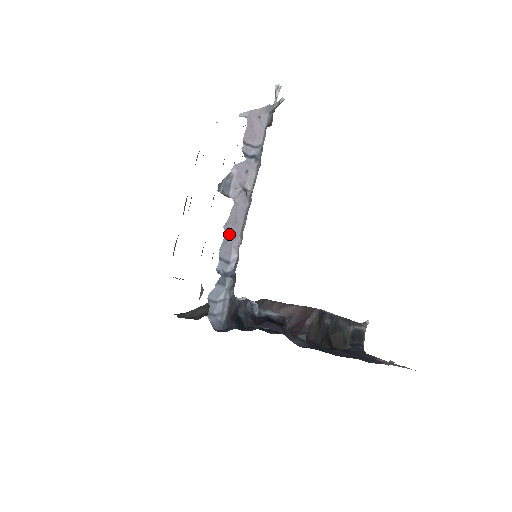
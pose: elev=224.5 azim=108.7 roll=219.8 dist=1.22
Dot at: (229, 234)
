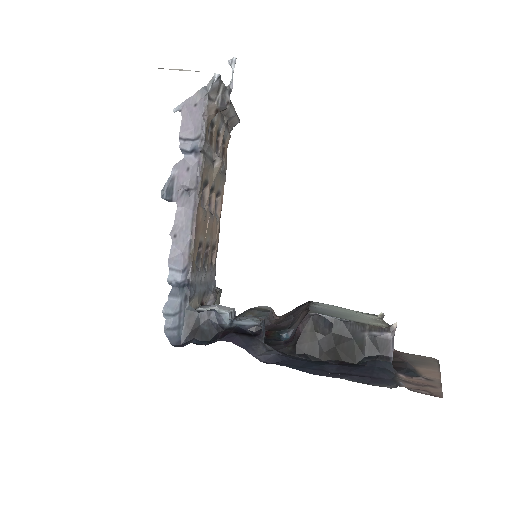
Dot at: (177, 241)
